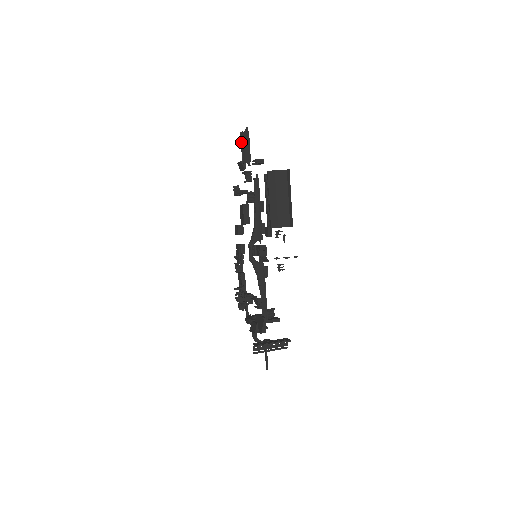
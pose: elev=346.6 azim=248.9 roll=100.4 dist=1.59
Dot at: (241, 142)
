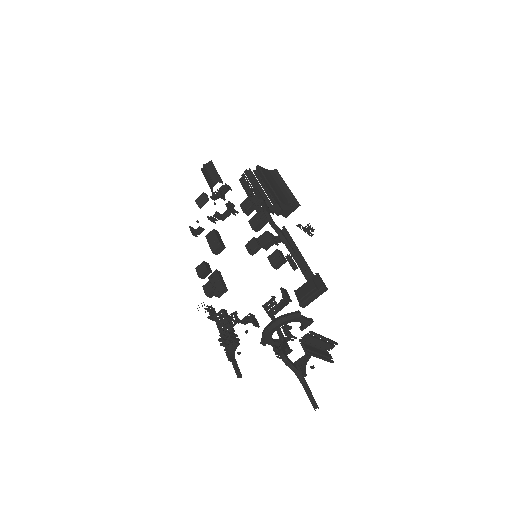
Dot at: (206, 170)
